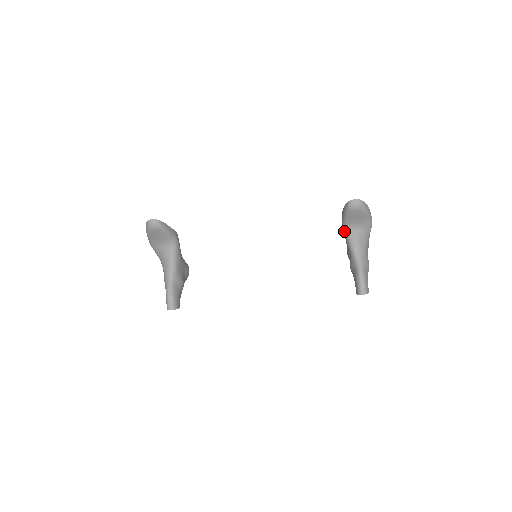
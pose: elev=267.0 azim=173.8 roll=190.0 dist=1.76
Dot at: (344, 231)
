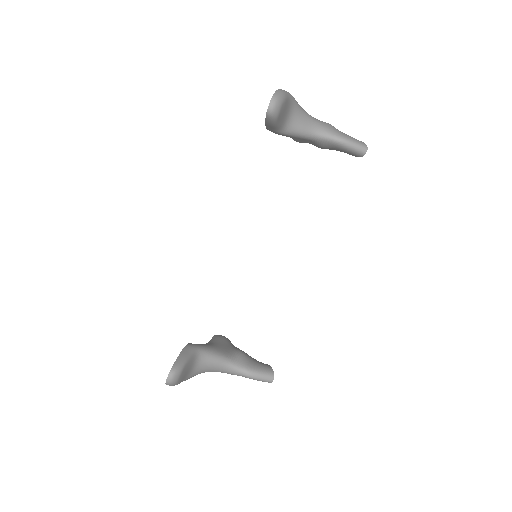
Dot at: (285, 135)
